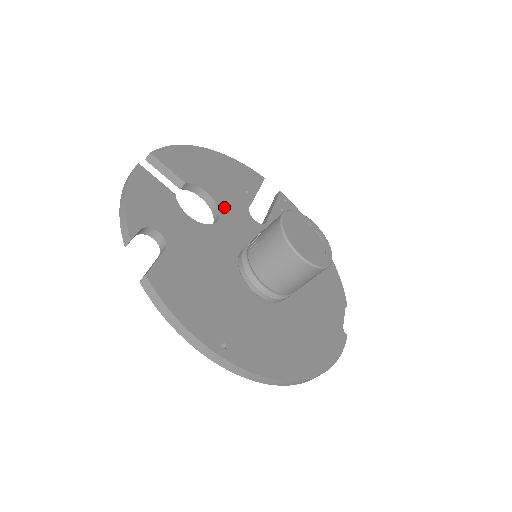
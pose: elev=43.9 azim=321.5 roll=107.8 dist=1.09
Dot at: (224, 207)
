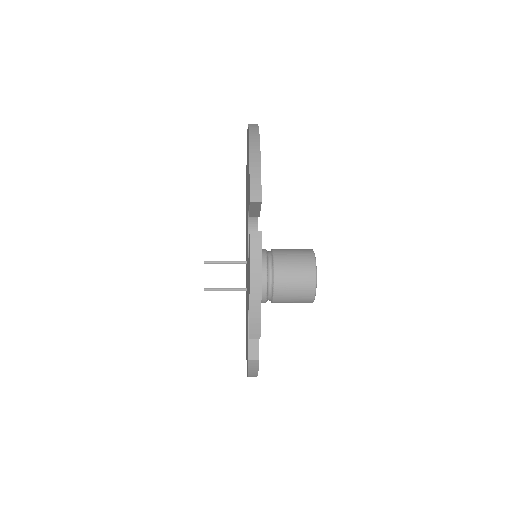
Dot at: occluded
